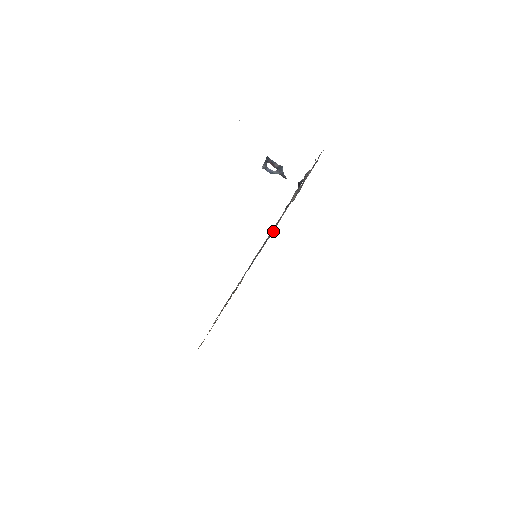
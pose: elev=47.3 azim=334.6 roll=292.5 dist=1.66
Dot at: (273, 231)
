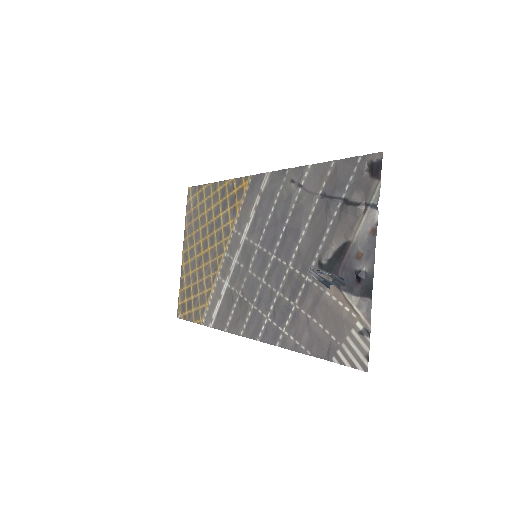
Dot at: (325, 350)
